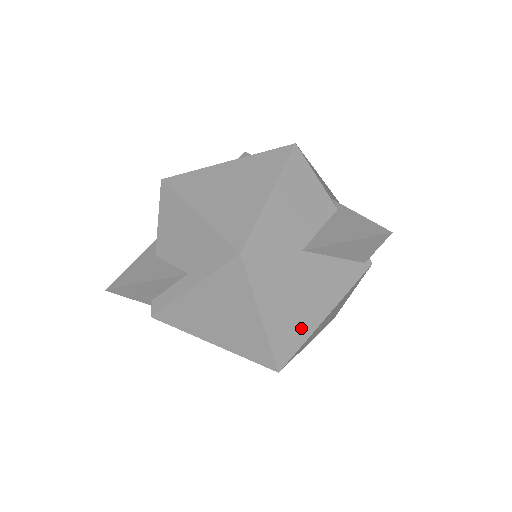
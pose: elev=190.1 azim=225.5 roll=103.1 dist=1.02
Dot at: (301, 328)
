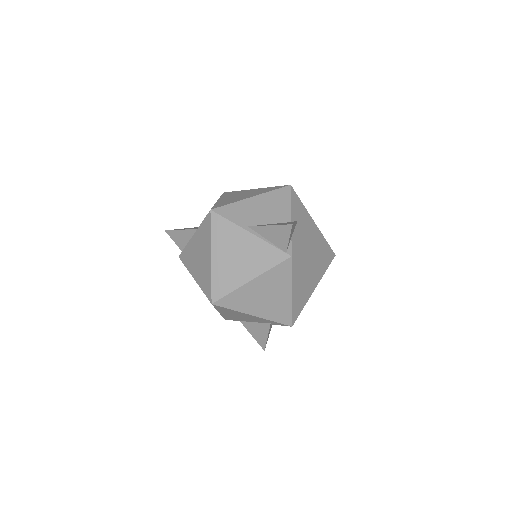
Dot at: (233, 279)
